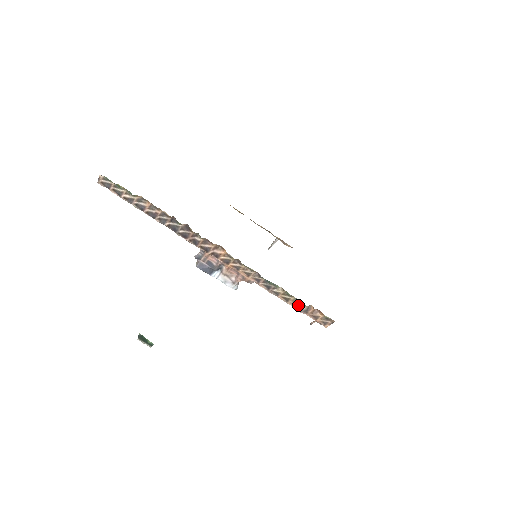
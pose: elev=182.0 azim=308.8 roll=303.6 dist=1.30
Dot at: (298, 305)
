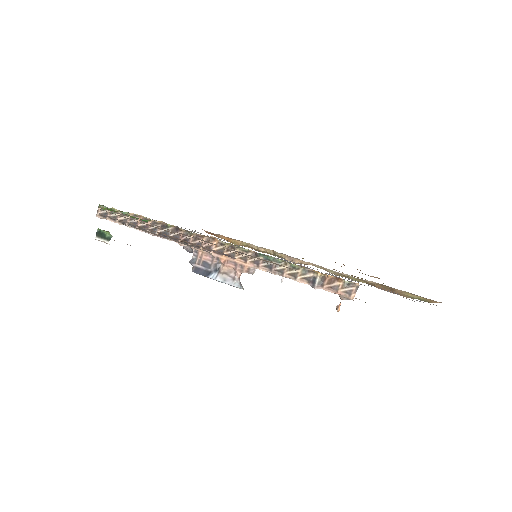
Dot at: (309, 279)
